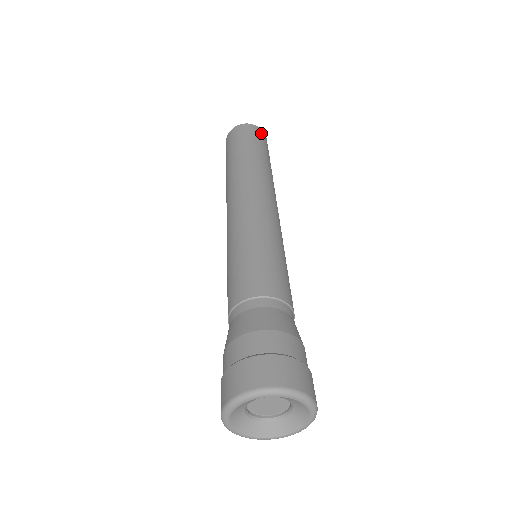
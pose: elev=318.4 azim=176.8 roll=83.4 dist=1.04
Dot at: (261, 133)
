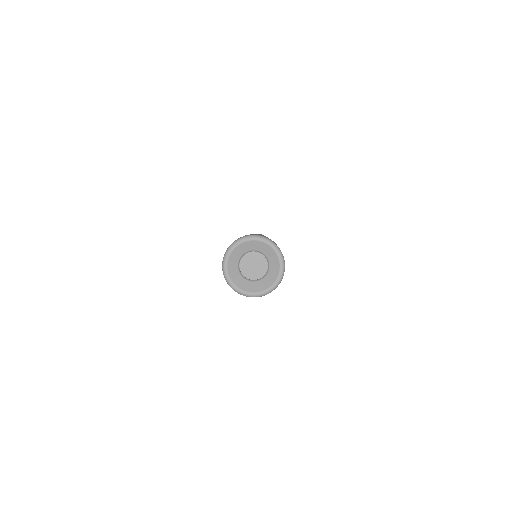
Dot at: occluded
